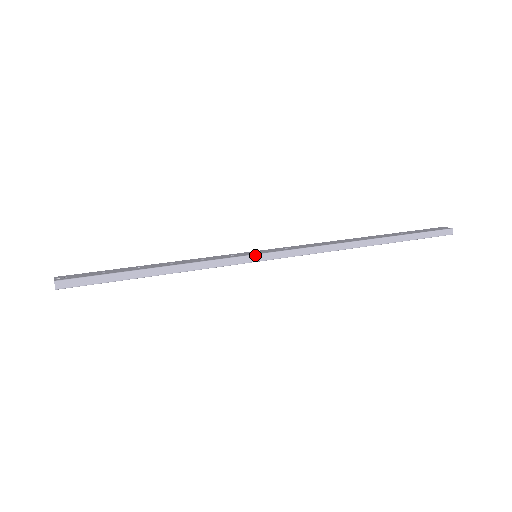
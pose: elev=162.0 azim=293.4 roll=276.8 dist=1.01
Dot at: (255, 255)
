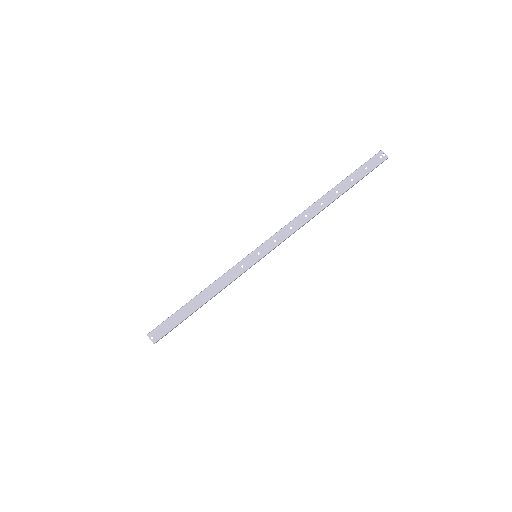
Dot at: occluded
